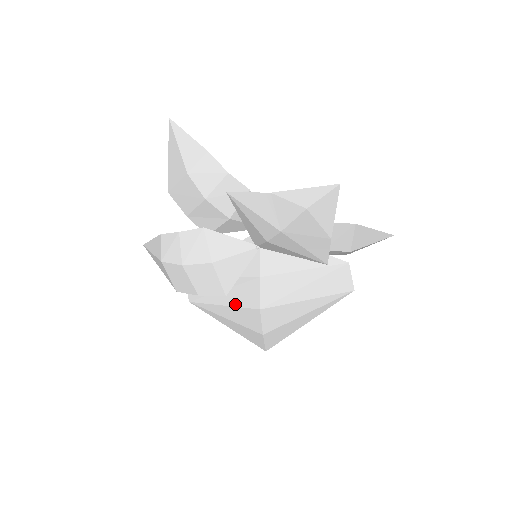
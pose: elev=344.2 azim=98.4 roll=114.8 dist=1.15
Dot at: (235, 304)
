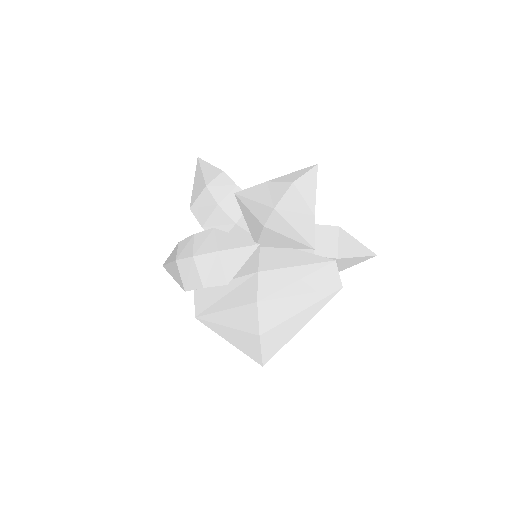
Dot at: (236, 305)
